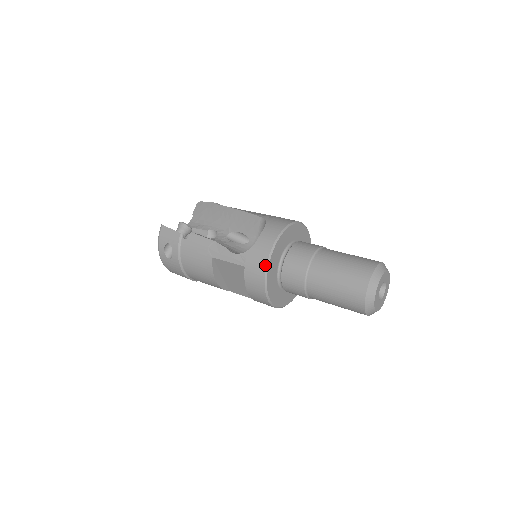
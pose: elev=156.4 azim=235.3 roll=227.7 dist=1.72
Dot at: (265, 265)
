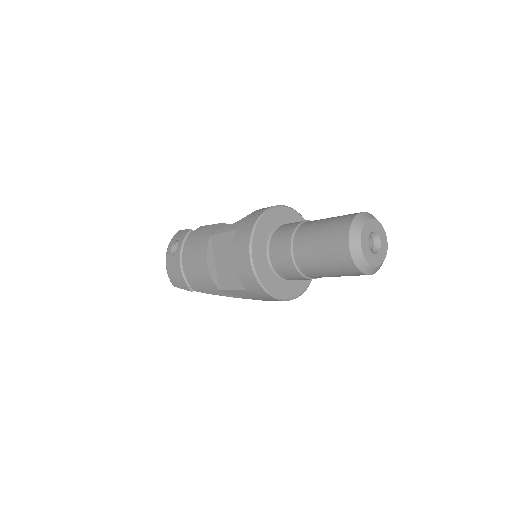
Dot at: (255, 221)
